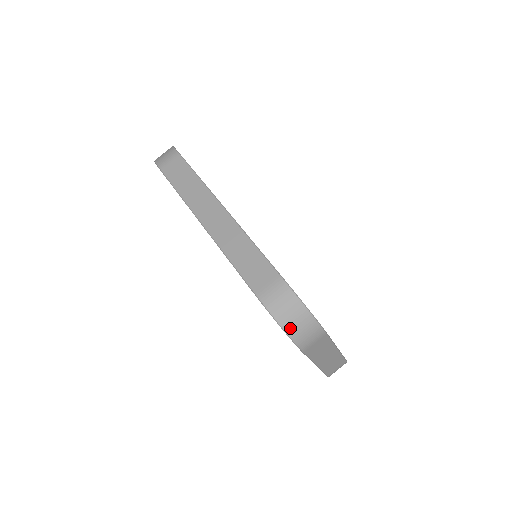
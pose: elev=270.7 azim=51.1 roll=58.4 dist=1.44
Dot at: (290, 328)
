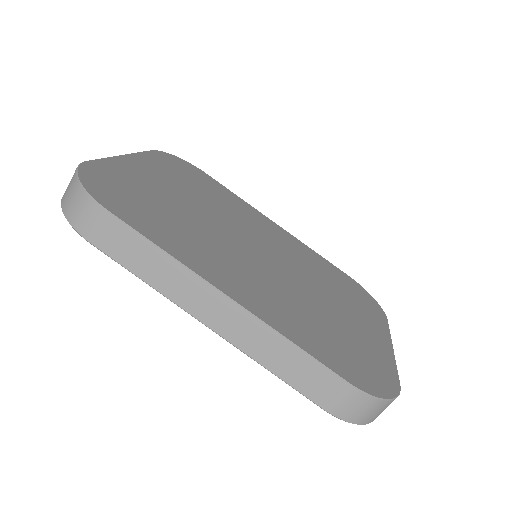
Dot at: (371, 420)
